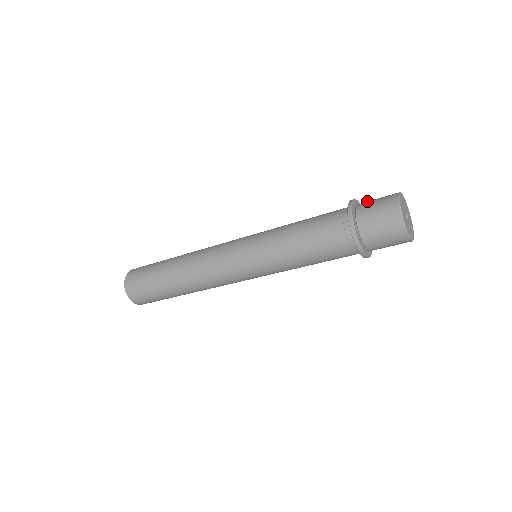
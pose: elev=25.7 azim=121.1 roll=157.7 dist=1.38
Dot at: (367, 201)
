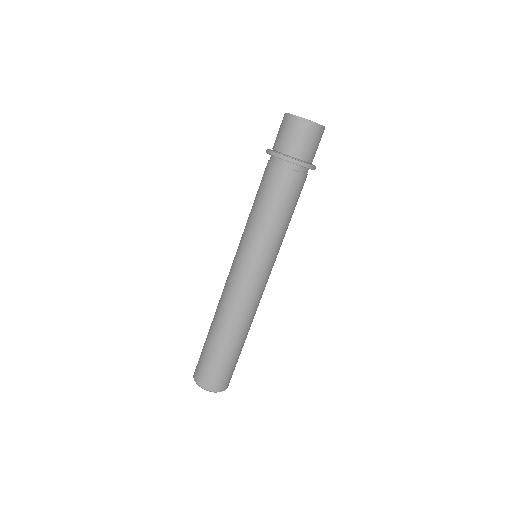
Dot at: (275, 140)
